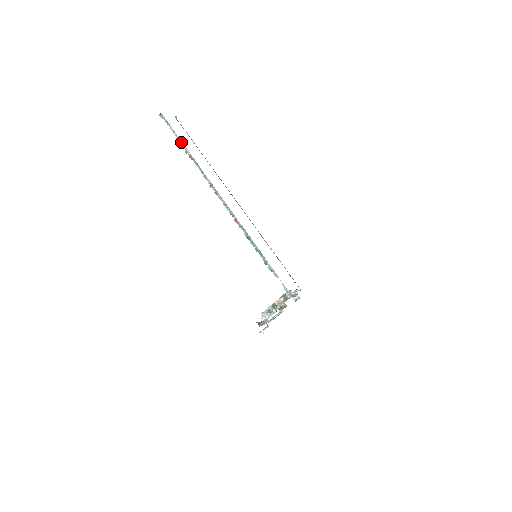
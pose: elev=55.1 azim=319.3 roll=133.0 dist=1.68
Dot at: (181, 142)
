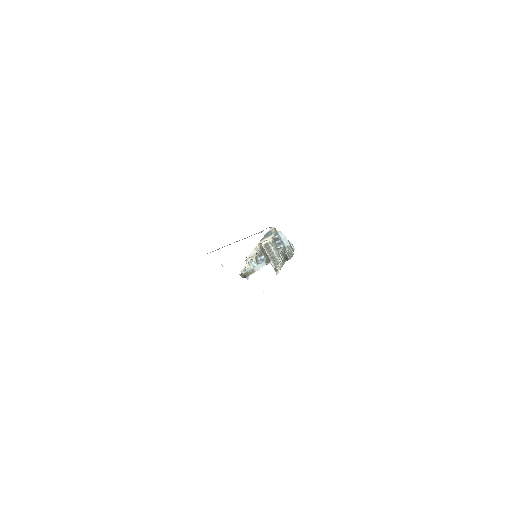
Dot at: occluded
